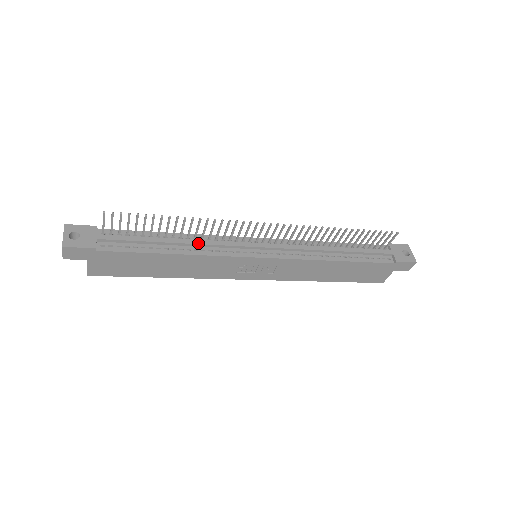
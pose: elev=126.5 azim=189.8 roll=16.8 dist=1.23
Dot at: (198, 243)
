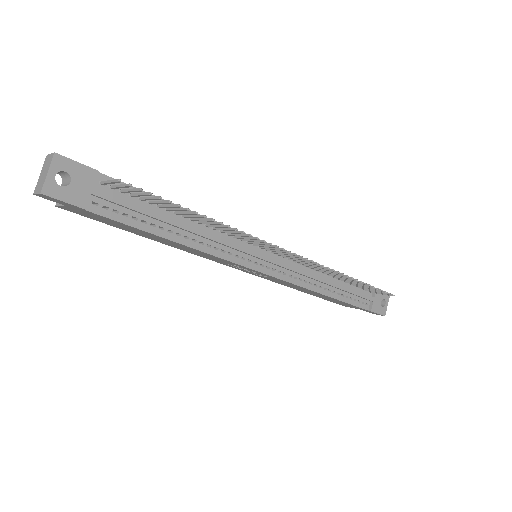
Dot at: (208, 237)
